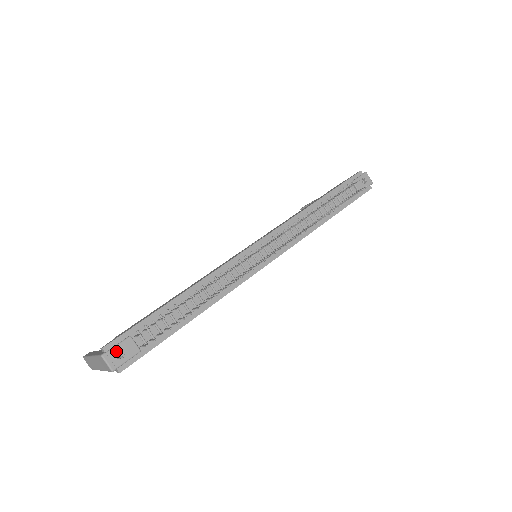
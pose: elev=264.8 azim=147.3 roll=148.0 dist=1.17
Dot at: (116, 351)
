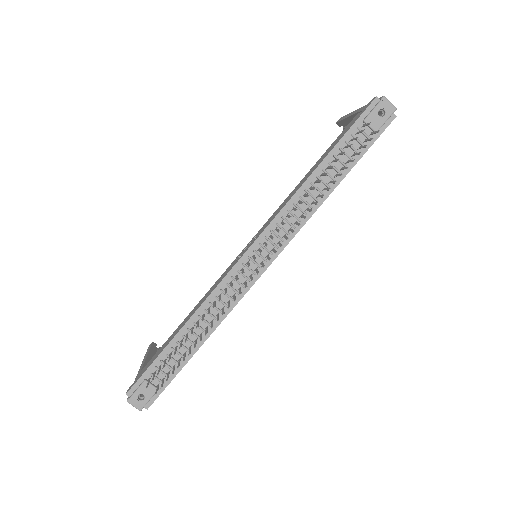
Dot at: (137, 395)
